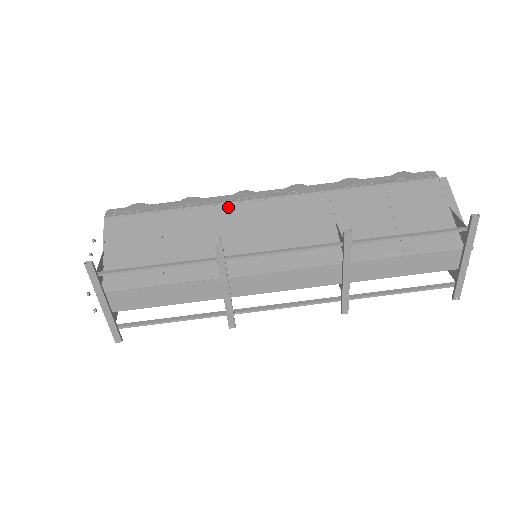
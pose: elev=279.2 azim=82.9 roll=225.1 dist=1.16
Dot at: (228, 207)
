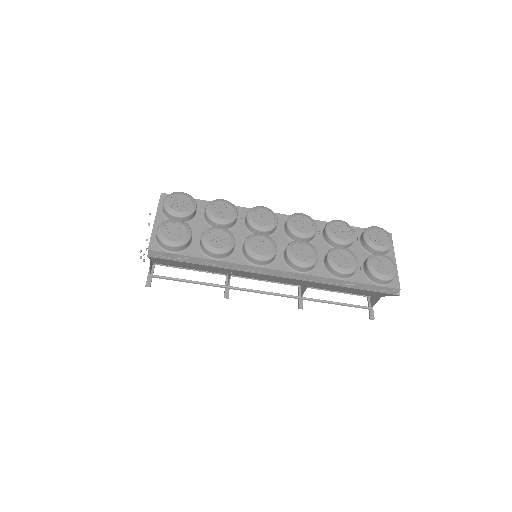
Dot at: occluded
